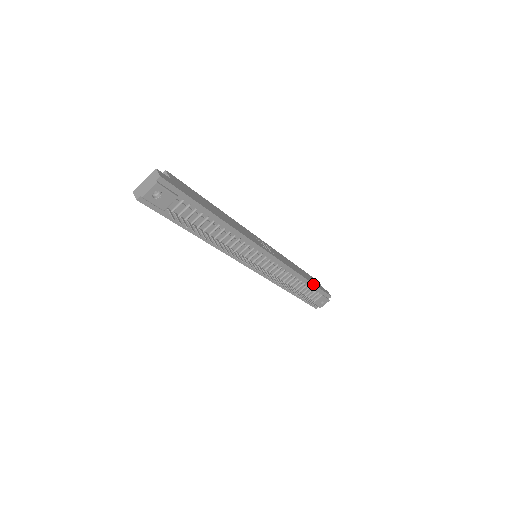
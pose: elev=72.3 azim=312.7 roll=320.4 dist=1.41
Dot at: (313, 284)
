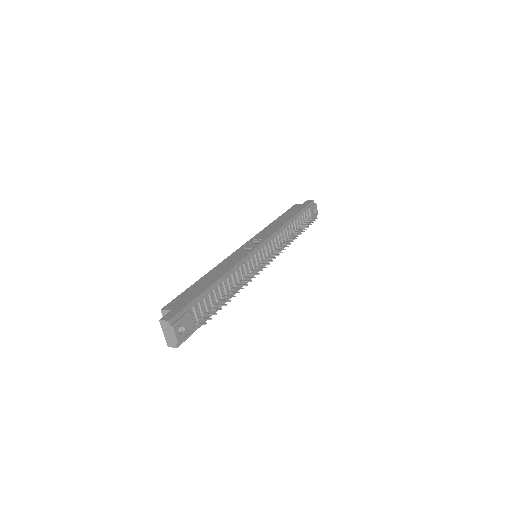
Dot at: (298, 213)
